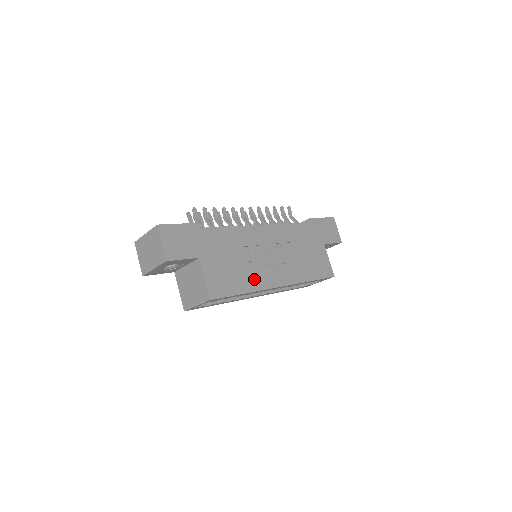
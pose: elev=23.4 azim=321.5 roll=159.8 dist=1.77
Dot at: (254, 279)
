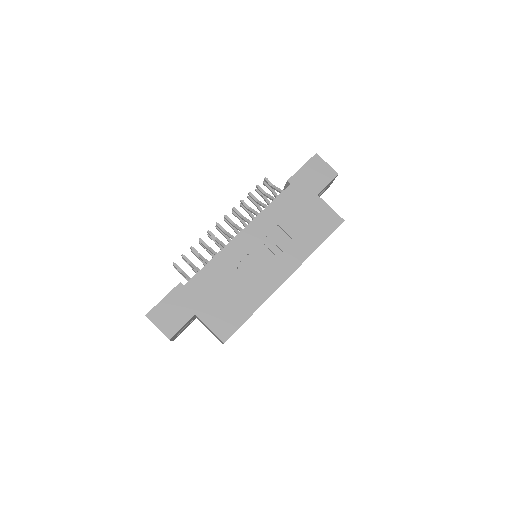
Dot at: (256, 293)
